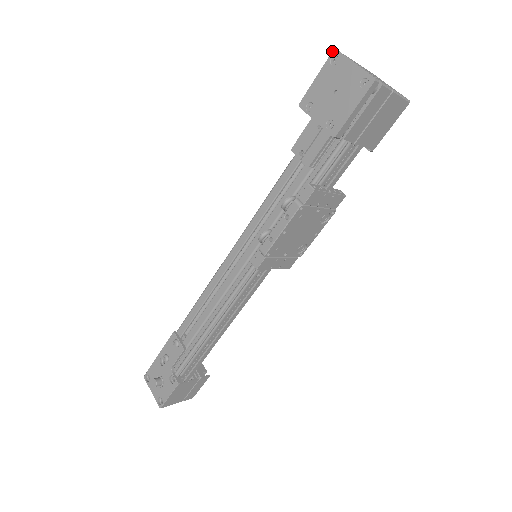
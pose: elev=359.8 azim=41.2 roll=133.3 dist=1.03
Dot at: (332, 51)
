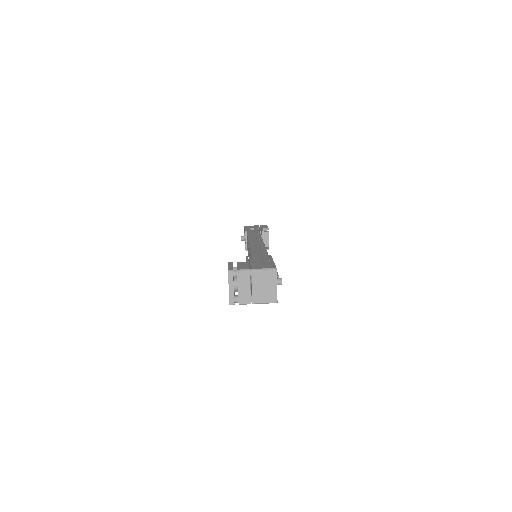
Dot at: (228, 270)
